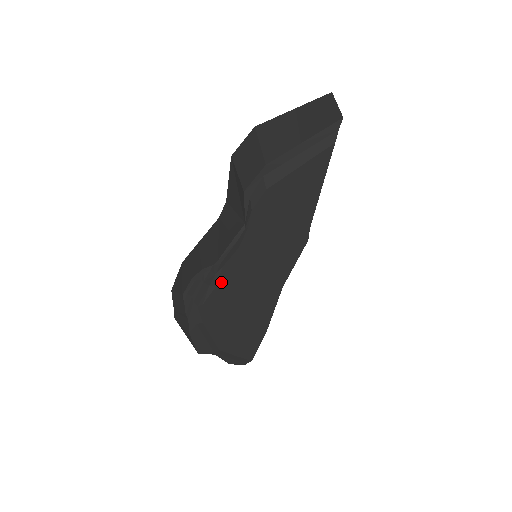
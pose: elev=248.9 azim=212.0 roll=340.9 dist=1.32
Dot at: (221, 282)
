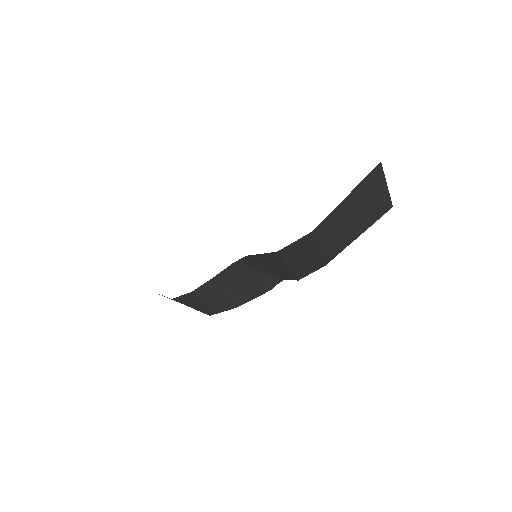
Dot at: occluded
